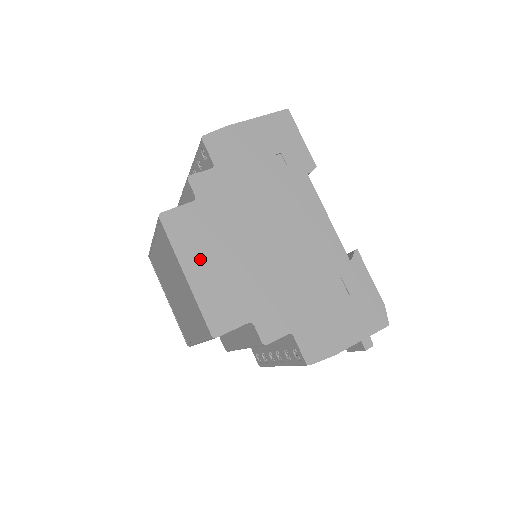
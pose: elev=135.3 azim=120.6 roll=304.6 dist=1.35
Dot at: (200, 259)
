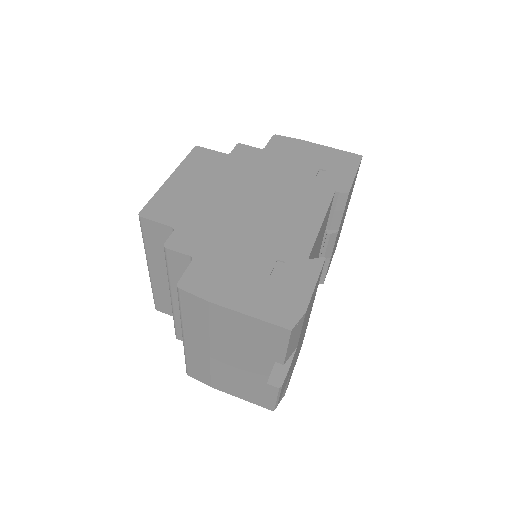
Dot at: (190, 177)
